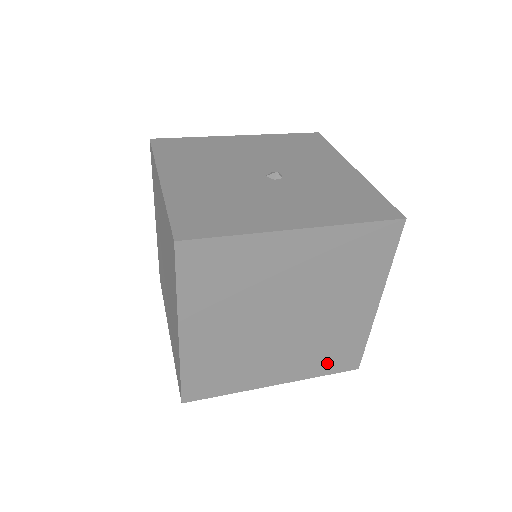
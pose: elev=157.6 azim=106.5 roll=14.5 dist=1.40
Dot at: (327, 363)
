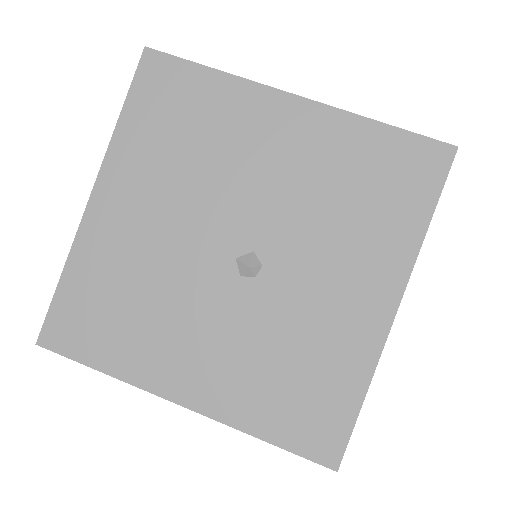
Dot at: occluded
